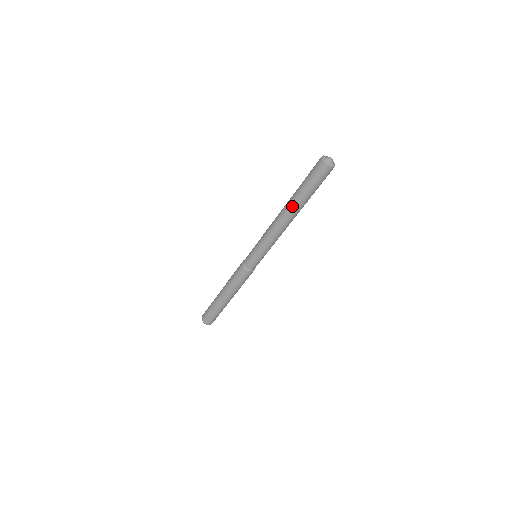
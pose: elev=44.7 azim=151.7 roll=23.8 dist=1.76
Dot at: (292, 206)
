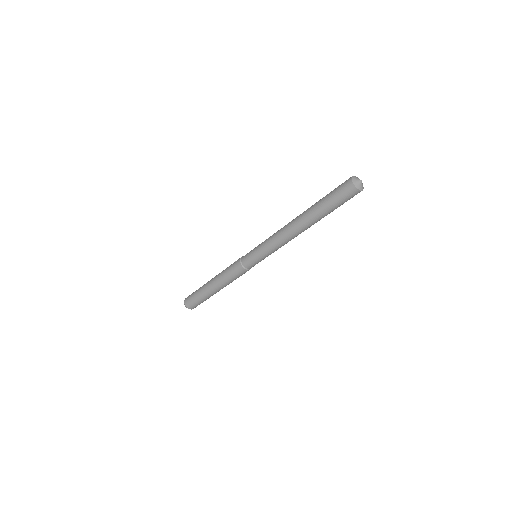
Dot at: (309, 221)
